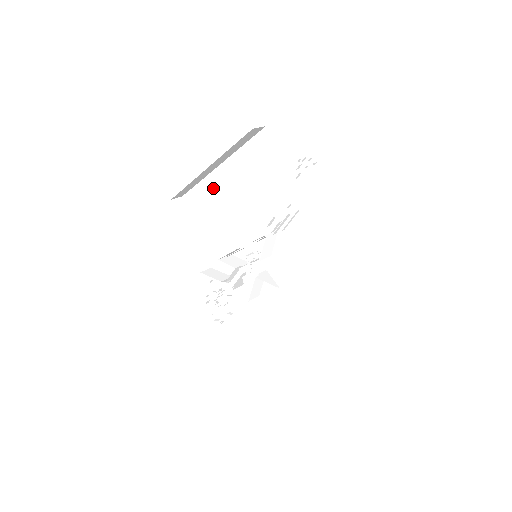
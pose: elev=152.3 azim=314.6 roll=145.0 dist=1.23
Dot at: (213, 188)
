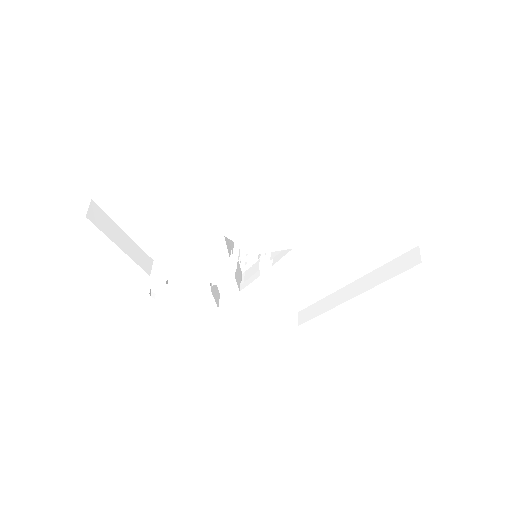
Dot at: (172, 194)
